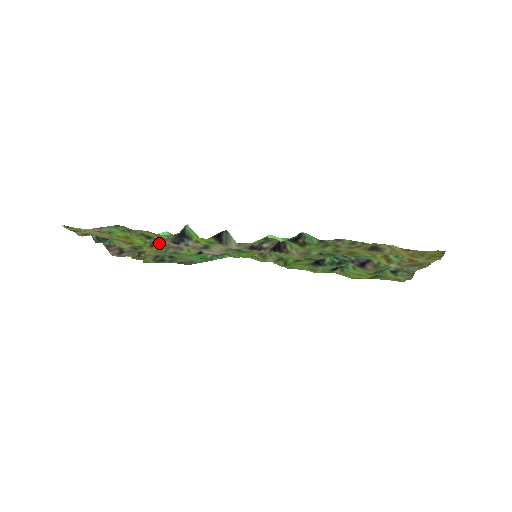
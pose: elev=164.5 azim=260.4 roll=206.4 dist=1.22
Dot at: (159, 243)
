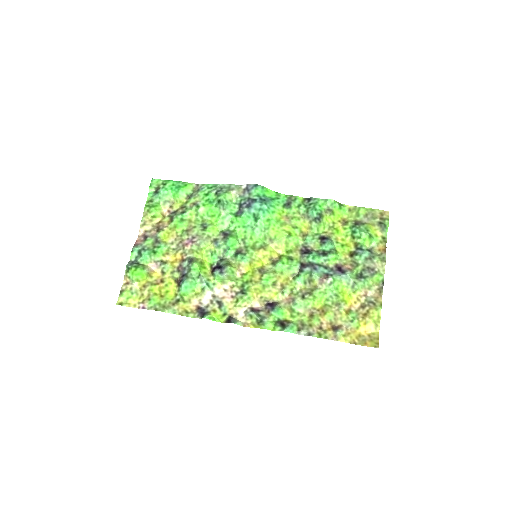
Dot at: (181, 276)
